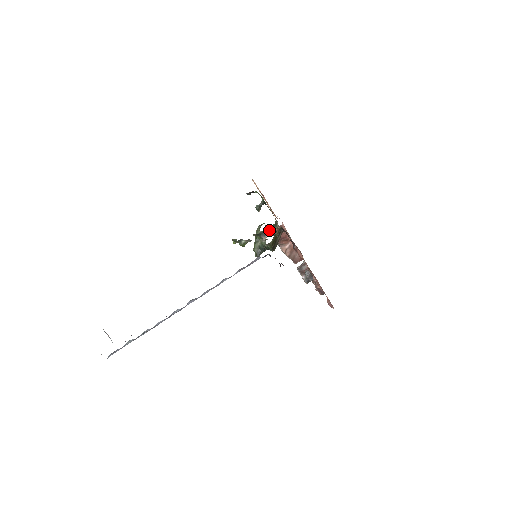
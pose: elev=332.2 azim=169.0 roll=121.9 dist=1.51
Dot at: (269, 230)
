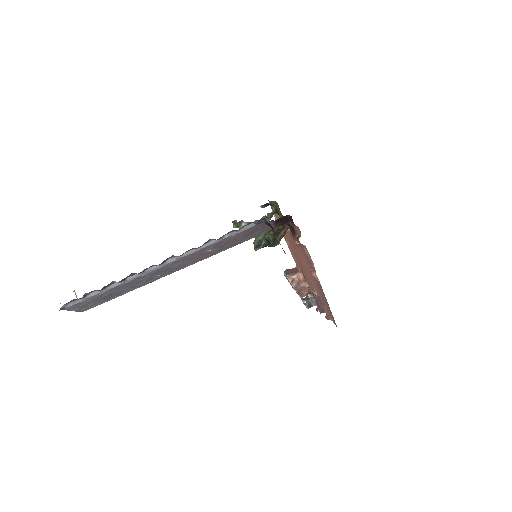
Dot at: occluded
